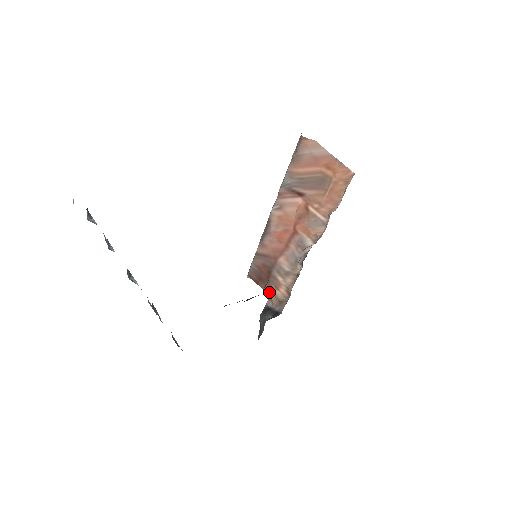
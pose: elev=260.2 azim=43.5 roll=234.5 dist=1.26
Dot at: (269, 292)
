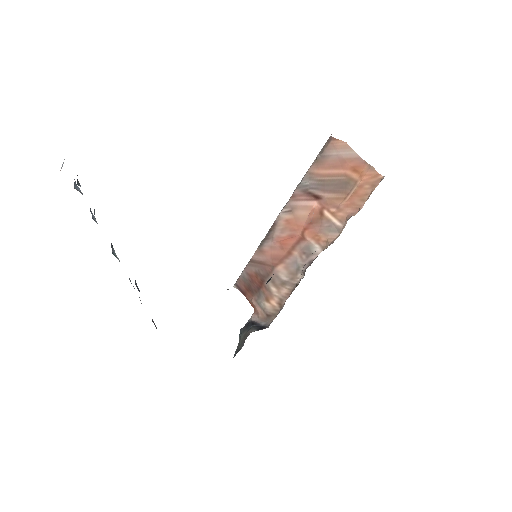
Dot at: (257, 304)
